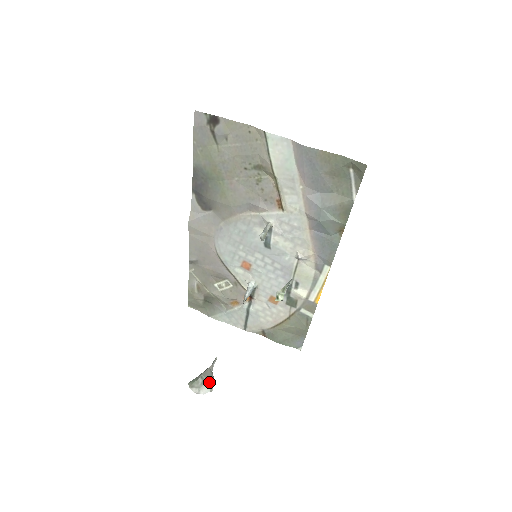
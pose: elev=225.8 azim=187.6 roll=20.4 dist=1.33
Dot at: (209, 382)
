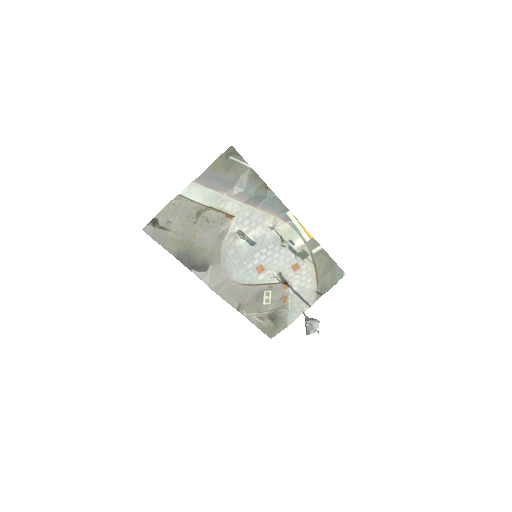
Dot at: (313, 320)
